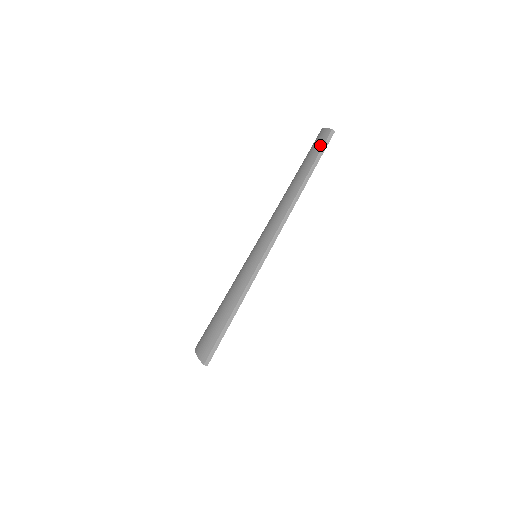
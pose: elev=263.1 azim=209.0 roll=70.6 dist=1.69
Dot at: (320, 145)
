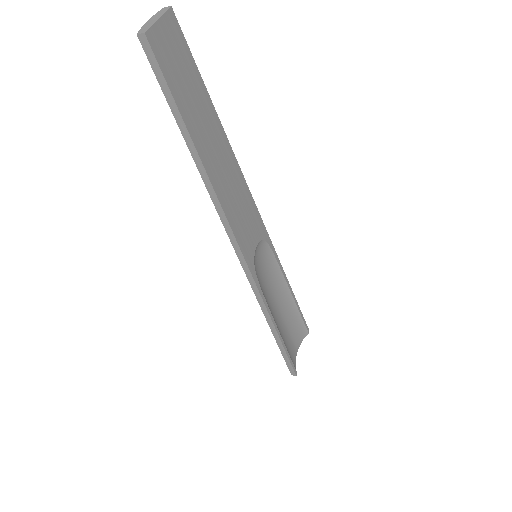
Dot at: (158, 75)
